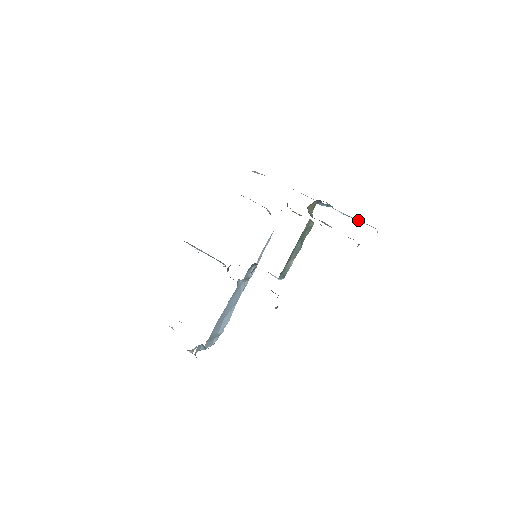
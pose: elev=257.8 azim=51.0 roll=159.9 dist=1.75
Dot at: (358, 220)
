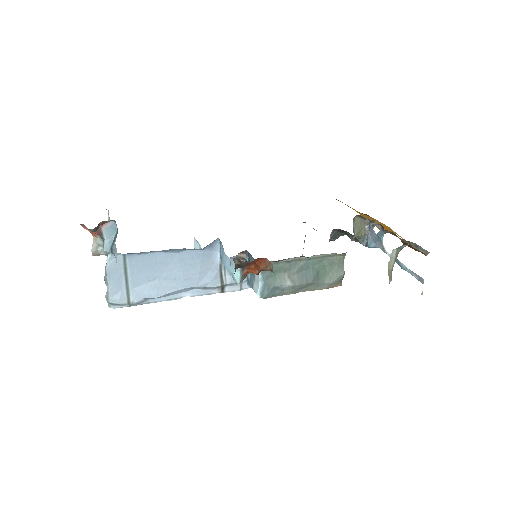
Dot at: (405, 266)
